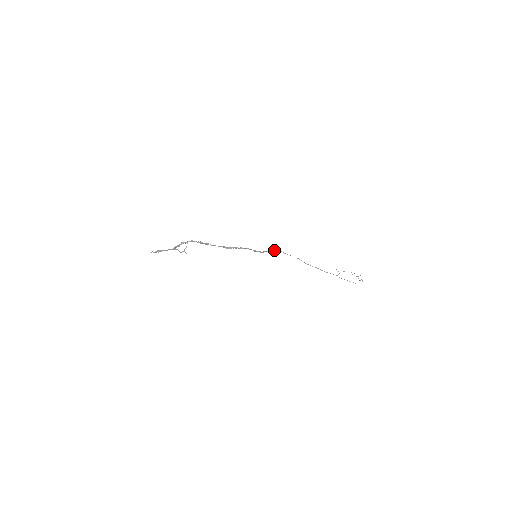
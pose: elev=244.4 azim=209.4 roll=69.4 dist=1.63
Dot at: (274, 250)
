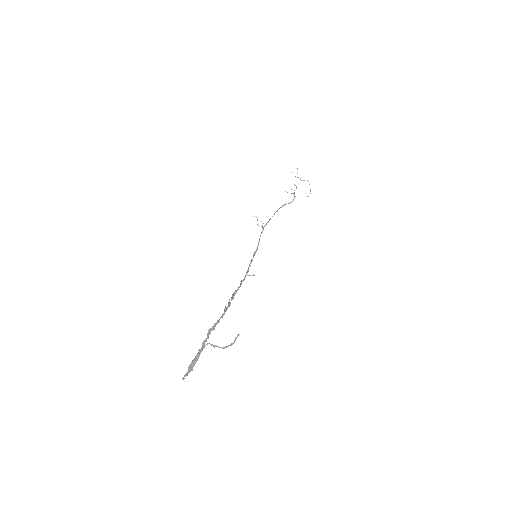
Dot at: occluded
